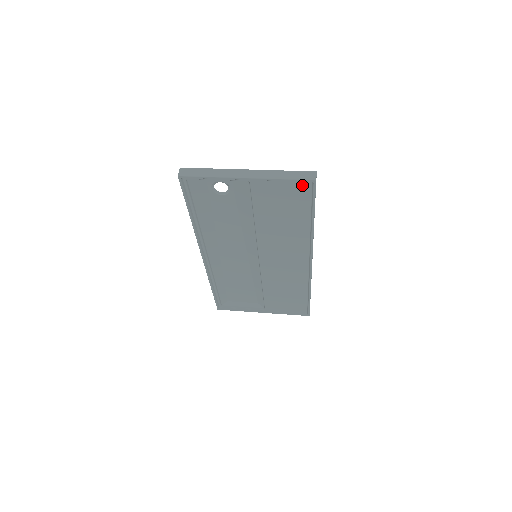
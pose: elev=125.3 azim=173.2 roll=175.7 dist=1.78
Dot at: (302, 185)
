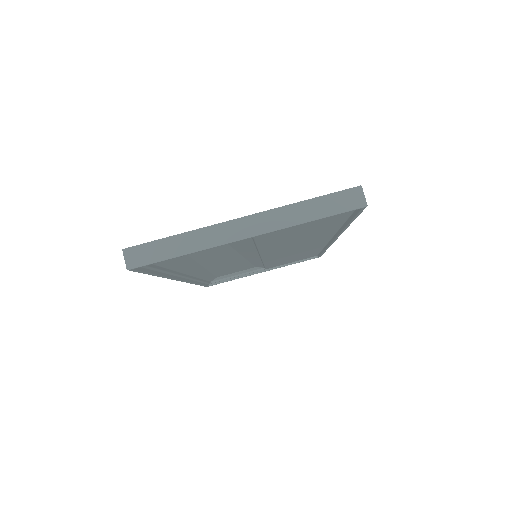
Dot at: occluded
